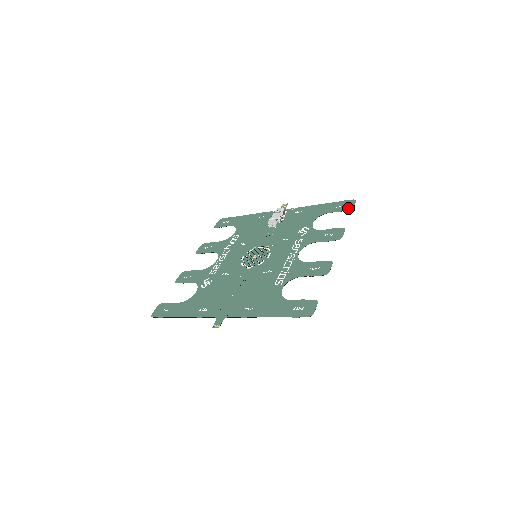
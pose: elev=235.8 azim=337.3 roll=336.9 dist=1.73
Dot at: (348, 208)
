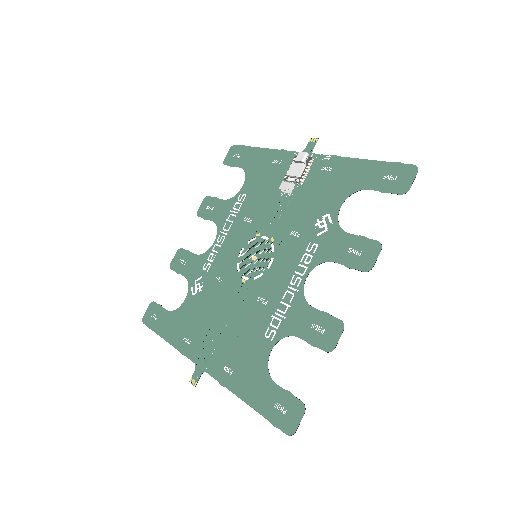
Dot at: (400, 189)
